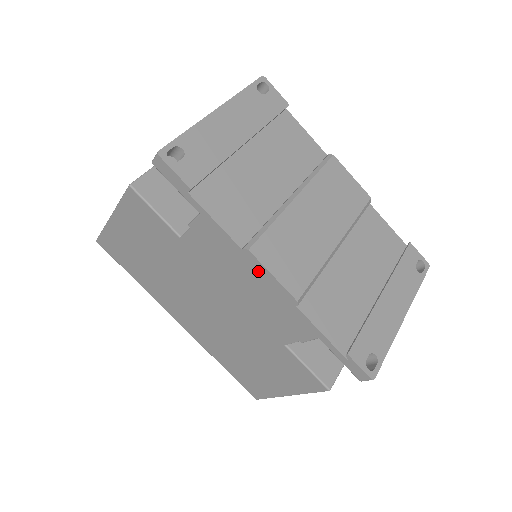
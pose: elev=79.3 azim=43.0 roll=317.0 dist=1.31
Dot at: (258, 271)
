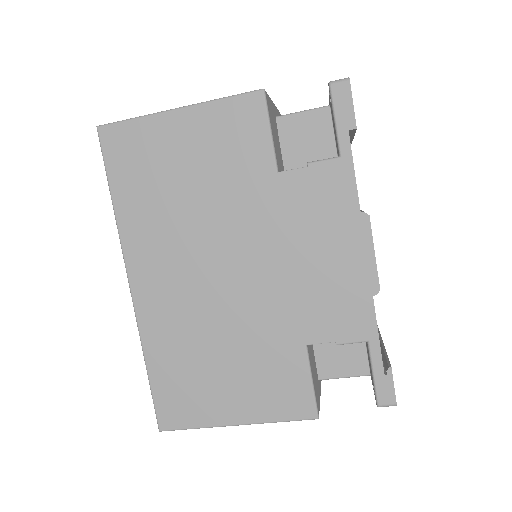
Dot at: (359, 242)
